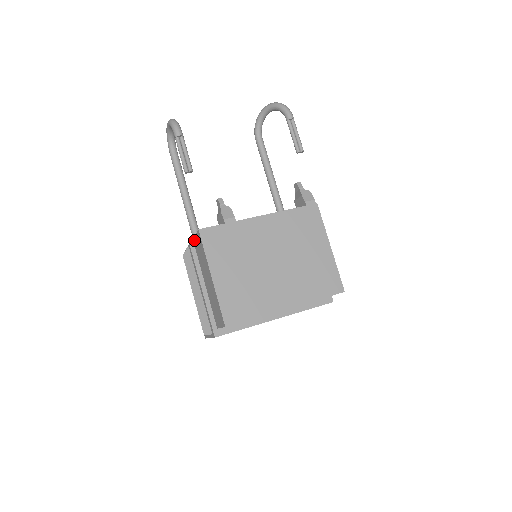
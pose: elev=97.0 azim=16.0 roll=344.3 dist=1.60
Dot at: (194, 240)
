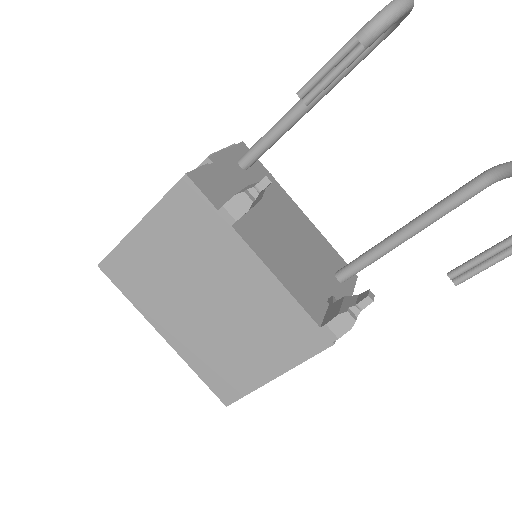
Dot at: (245, 153)
